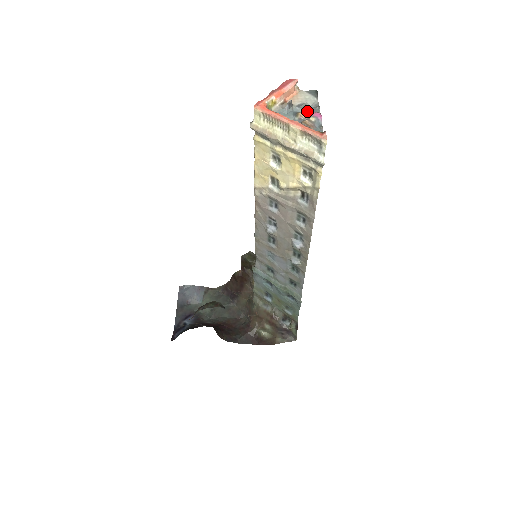
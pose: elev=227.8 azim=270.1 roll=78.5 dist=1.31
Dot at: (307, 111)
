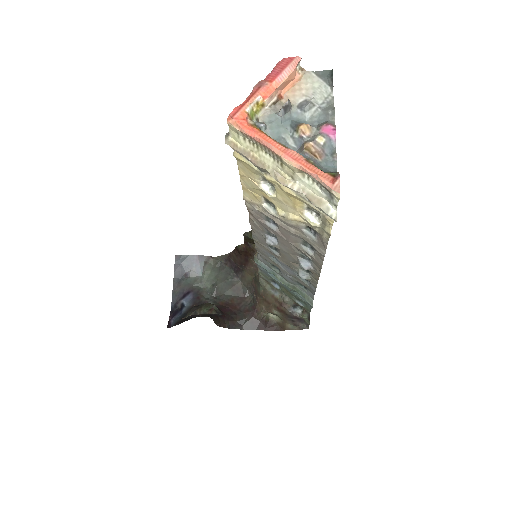
Dot at: (314, 116)
